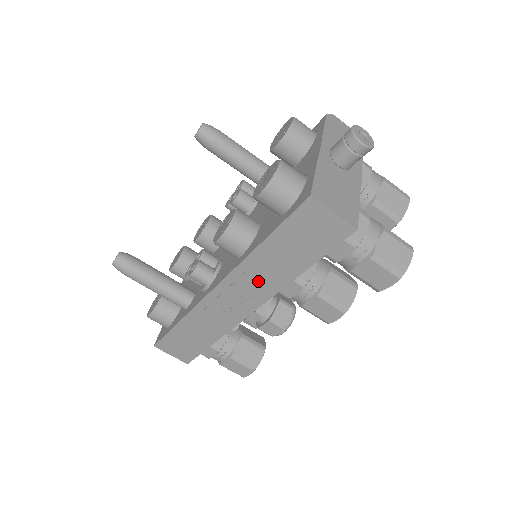
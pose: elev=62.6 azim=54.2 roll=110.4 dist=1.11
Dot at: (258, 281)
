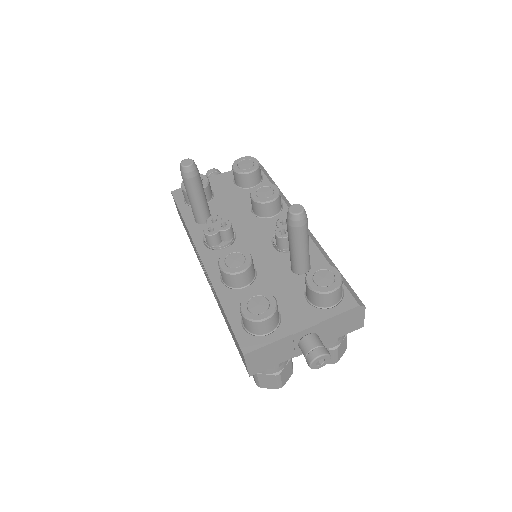
Dot at: (215, 295)
